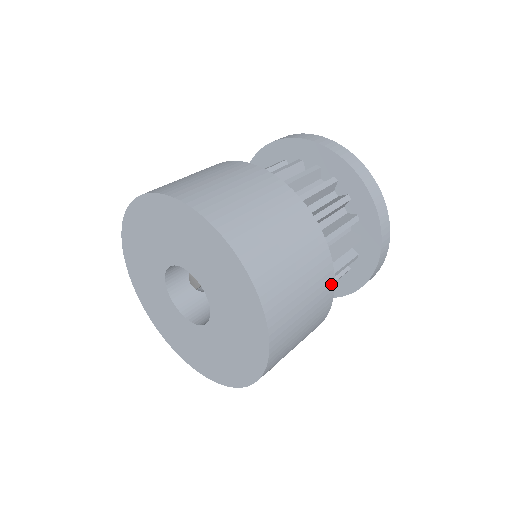
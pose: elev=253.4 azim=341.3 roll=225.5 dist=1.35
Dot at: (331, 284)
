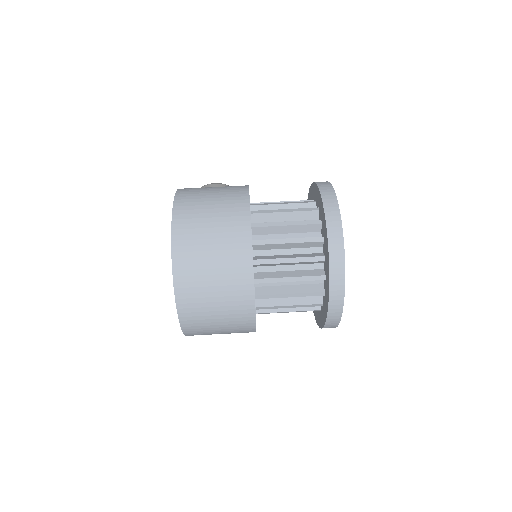
Dot at: occluded
